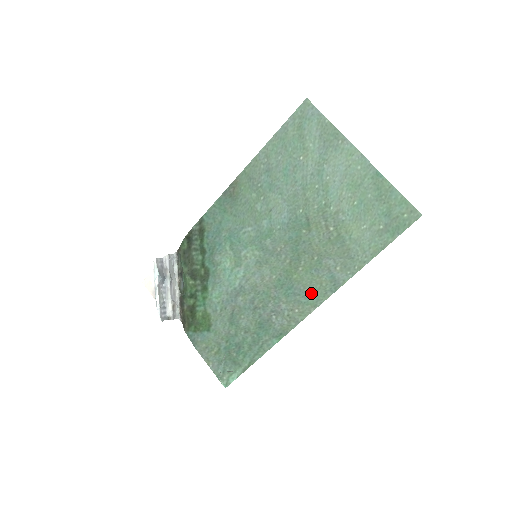
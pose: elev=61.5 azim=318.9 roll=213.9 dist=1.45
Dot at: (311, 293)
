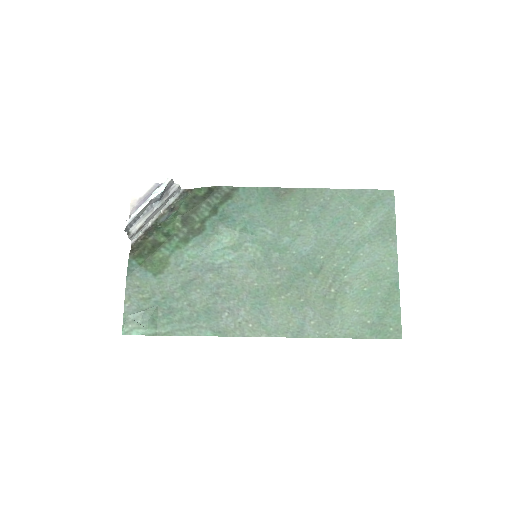
Dot at: (275, 322)
